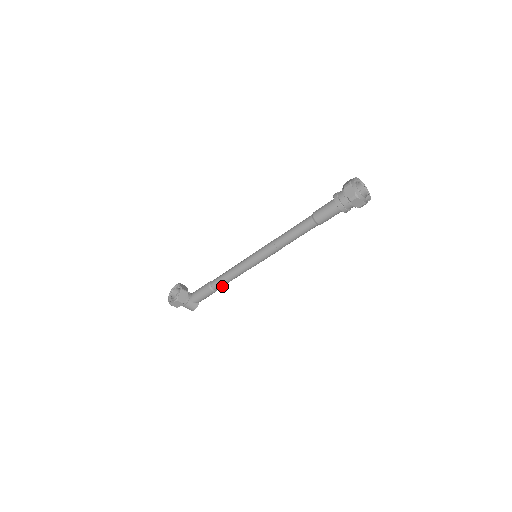
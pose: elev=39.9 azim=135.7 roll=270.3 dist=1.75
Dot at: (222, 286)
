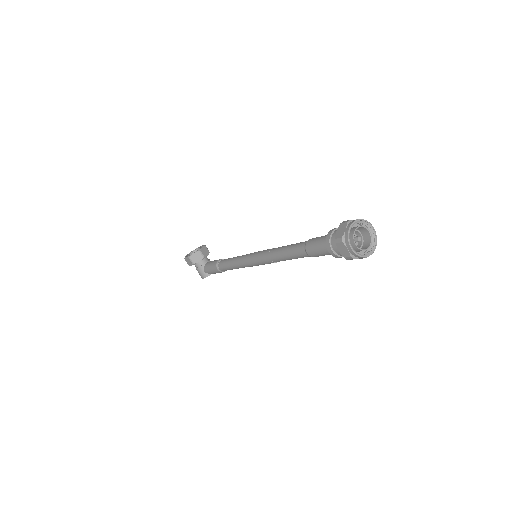
Dot at: (226, 270)
